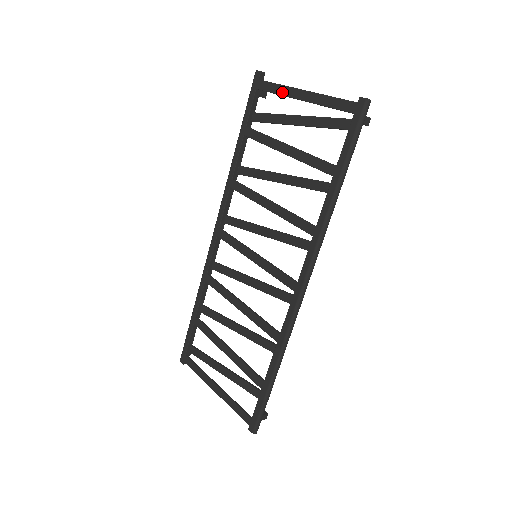
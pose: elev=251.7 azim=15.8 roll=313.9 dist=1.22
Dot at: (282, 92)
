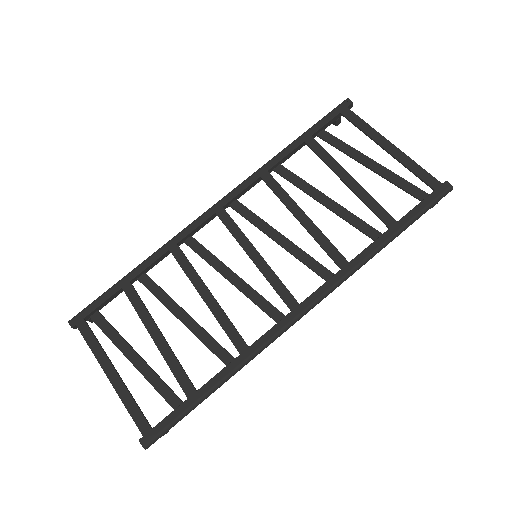
Dot at: (368, 132)
